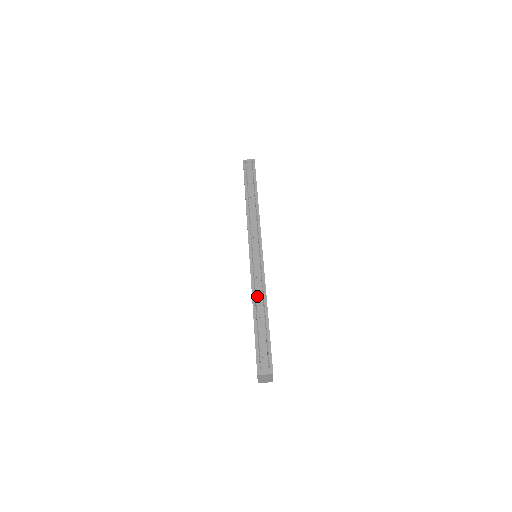
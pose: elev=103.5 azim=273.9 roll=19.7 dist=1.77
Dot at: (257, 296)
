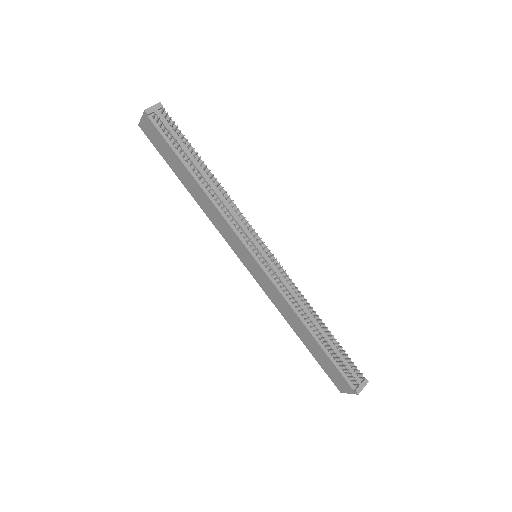
Dot at: (301, 311)
